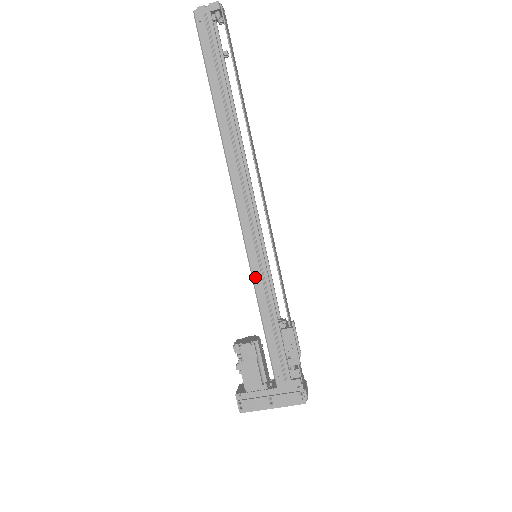
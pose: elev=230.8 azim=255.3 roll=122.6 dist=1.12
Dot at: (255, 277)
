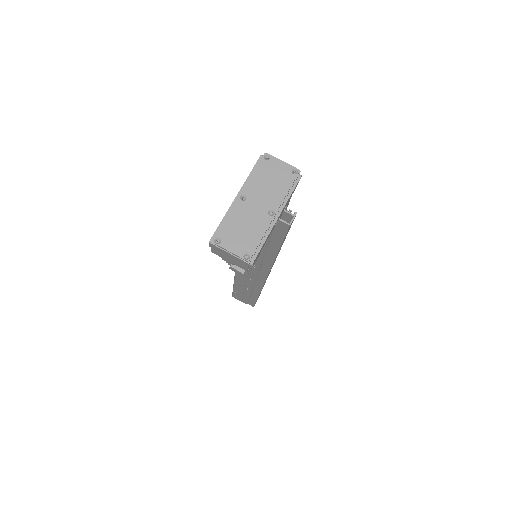
Dot at: occluded
